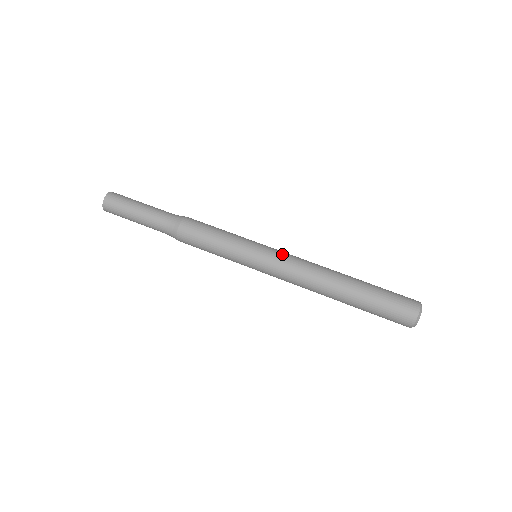
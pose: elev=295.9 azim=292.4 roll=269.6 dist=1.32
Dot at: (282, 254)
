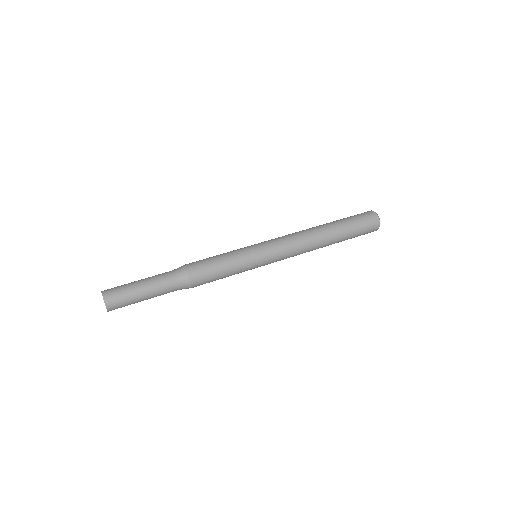
Dot at: (272, 239)
